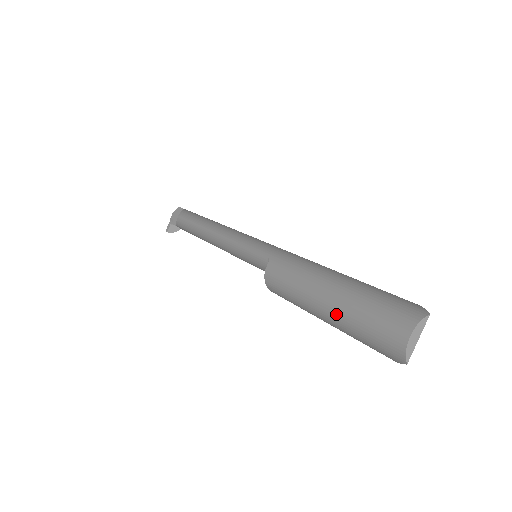
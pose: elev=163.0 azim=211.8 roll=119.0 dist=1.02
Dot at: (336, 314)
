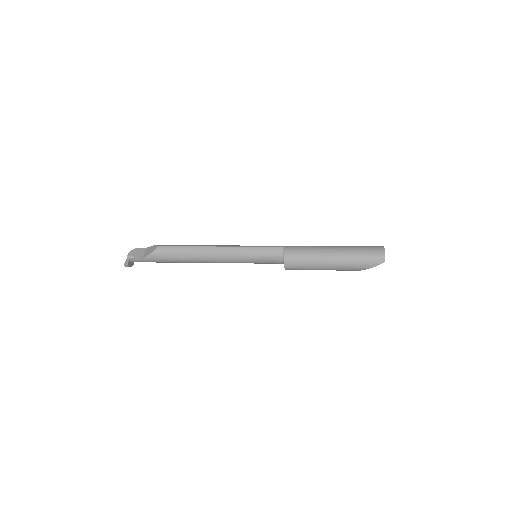
Dot at: (344, 255)
